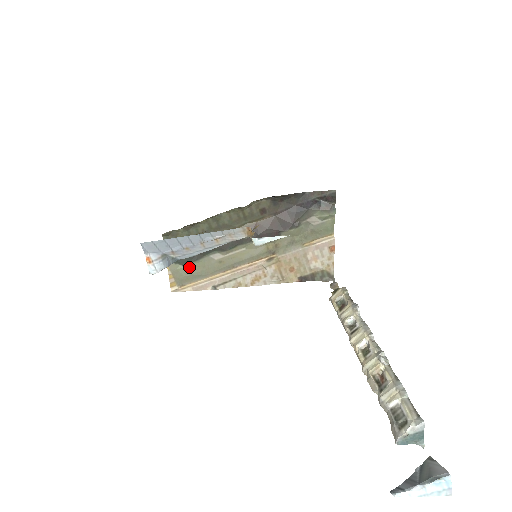
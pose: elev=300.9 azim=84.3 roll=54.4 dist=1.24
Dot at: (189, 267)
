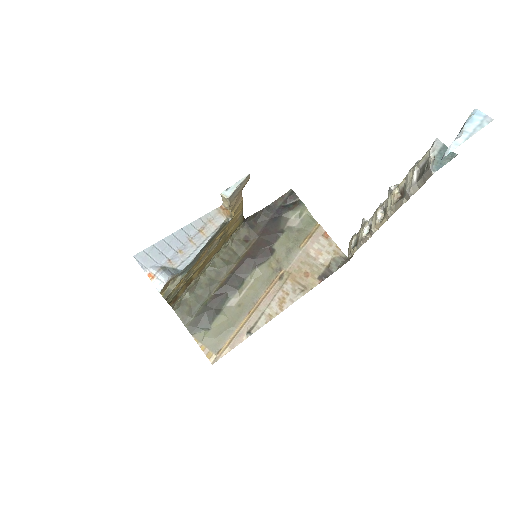
Dot at: (214, 327)
